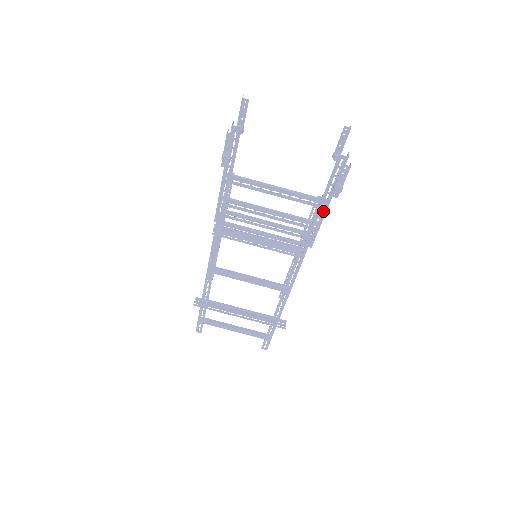
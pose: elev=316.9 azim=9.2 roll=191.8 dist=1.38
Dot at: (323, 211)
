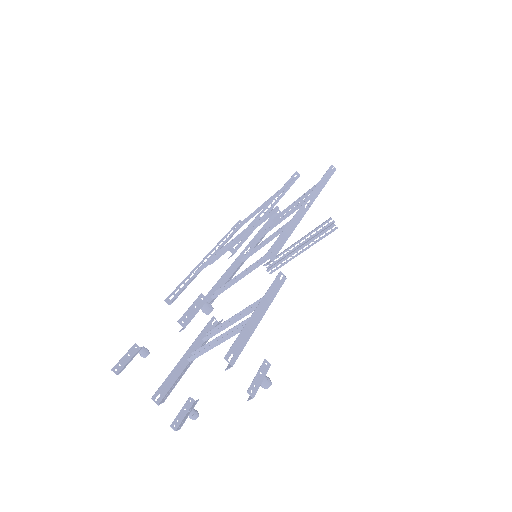
Dot at: (263, 313)
